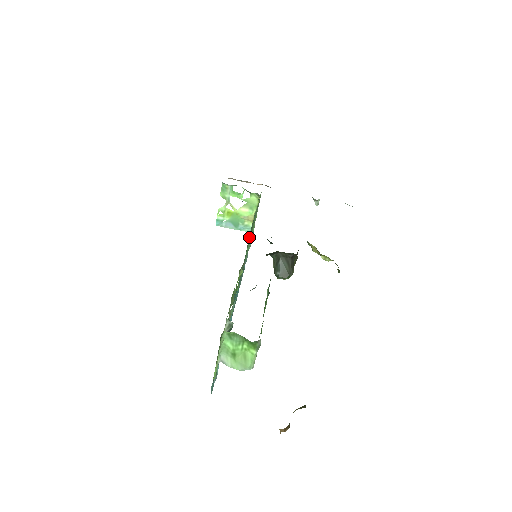
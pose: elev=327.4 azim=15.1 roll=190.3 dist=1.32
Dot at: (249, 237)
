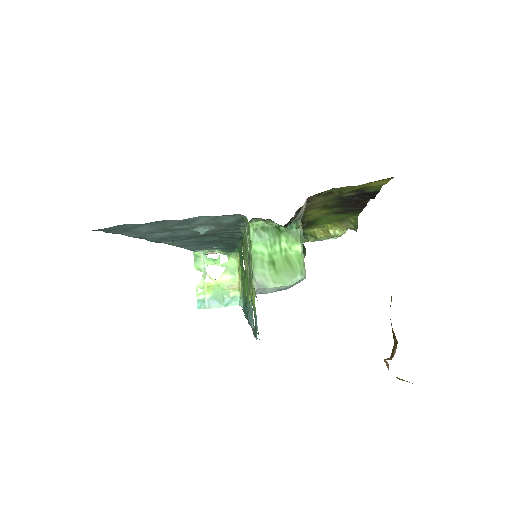
Dot at: occluded
